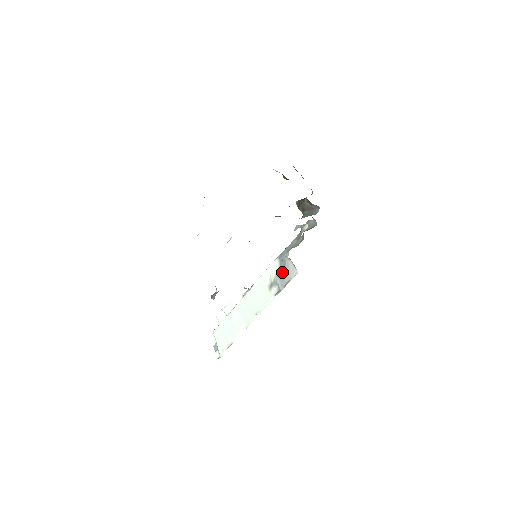
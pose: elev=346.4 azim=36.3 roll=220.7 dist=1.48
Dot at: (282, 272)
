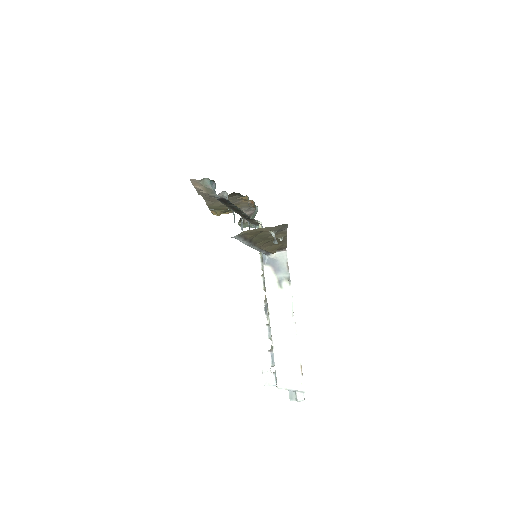
Dot at: (277, 266)
